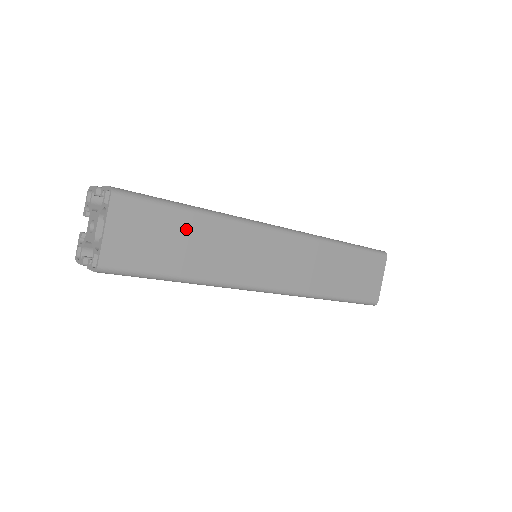
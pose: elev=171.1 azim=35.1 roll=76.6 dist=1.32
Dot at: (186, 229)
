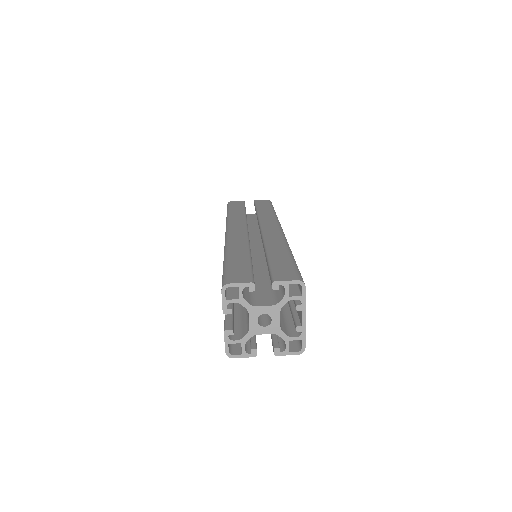
Dot at: occluded
